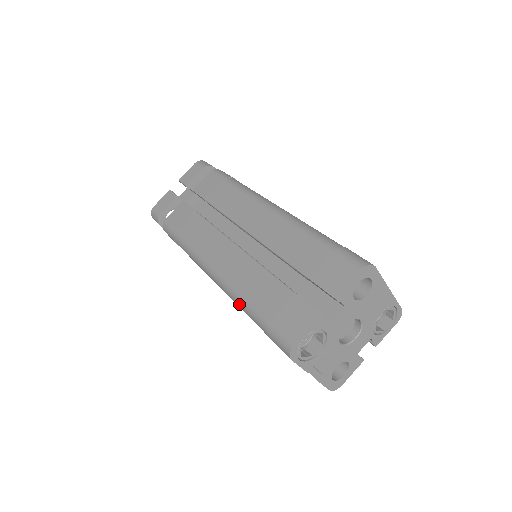
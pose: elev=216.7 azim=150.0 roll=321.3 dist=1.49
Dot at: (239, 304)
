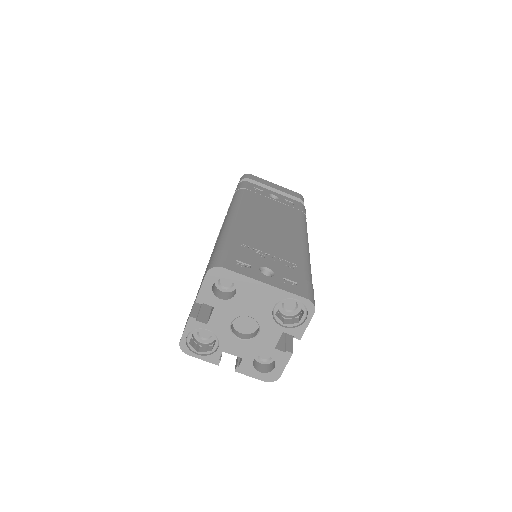
Dot at: occluded
